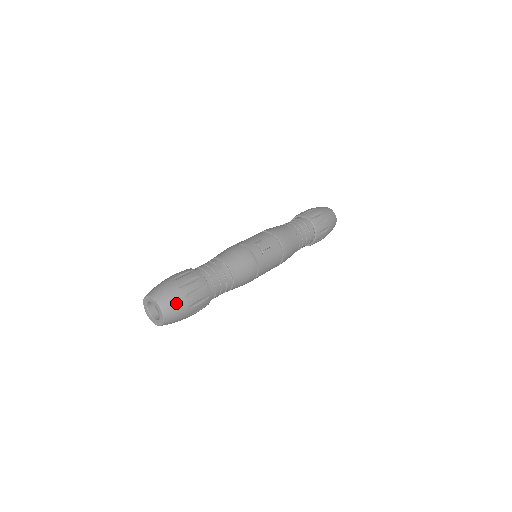
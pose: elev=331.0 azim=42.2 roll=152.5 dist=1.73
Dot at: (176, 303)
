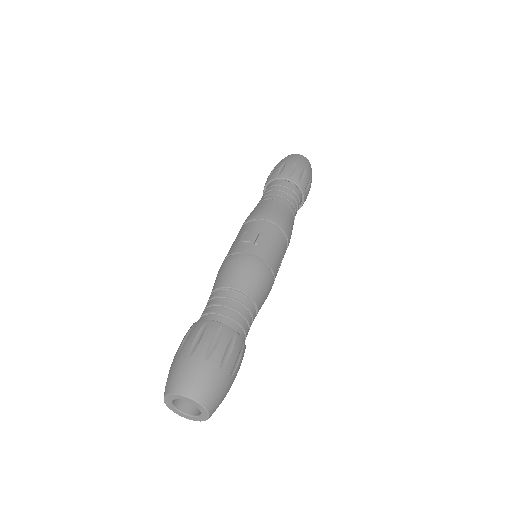
Dot at: (201, 375)
